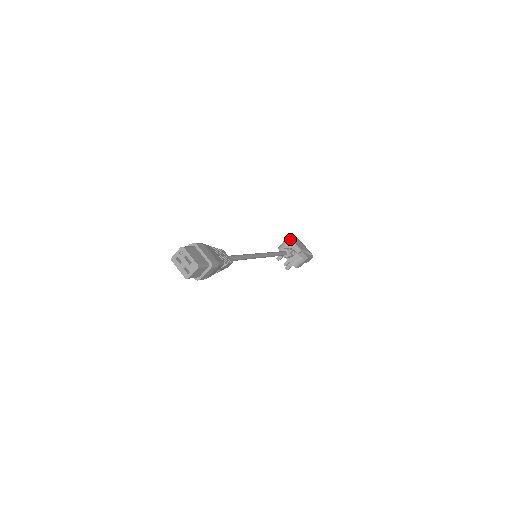
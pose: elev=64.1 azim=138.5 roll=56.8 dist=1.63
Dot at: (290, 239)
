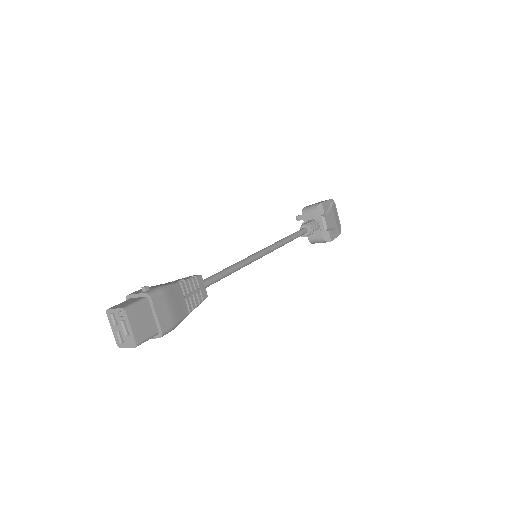
Dot at: (322, 208)
